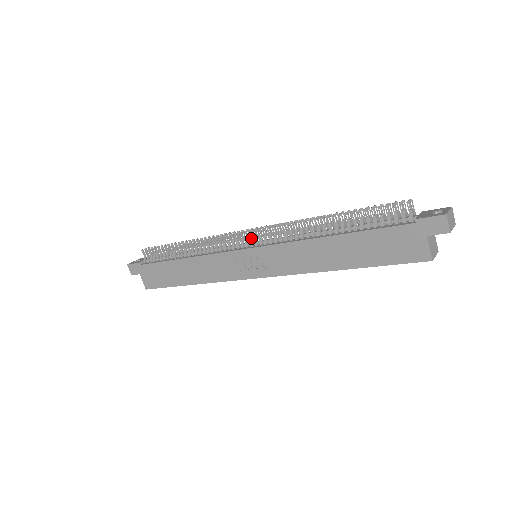
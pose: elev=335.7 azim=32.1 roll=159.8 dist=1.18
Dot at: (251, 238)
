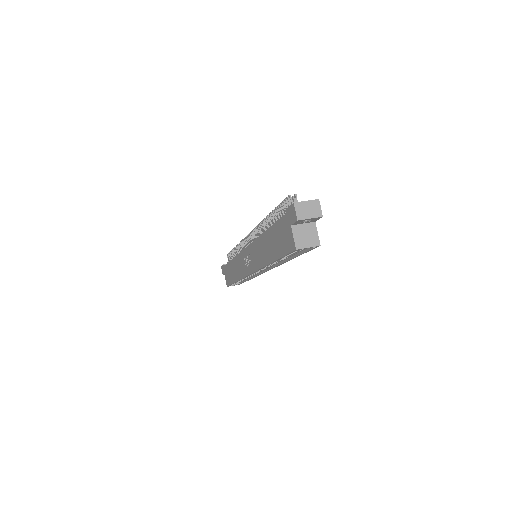
Dot at: (251, 240)
